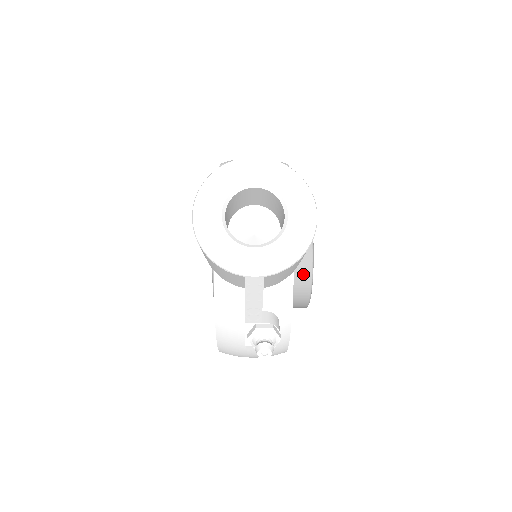
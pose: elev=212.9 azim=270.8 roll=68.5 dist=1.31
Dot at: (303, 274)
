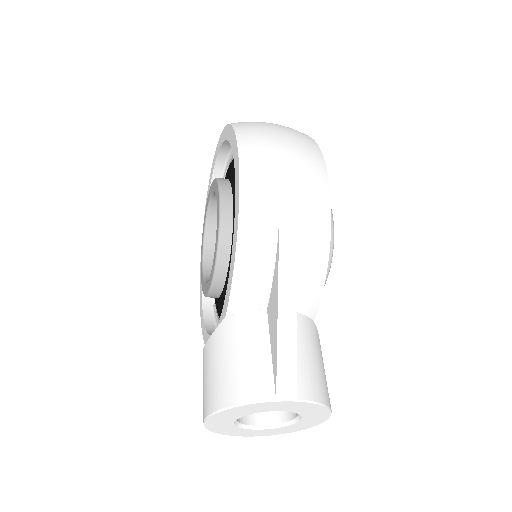
Dot at: occluded
